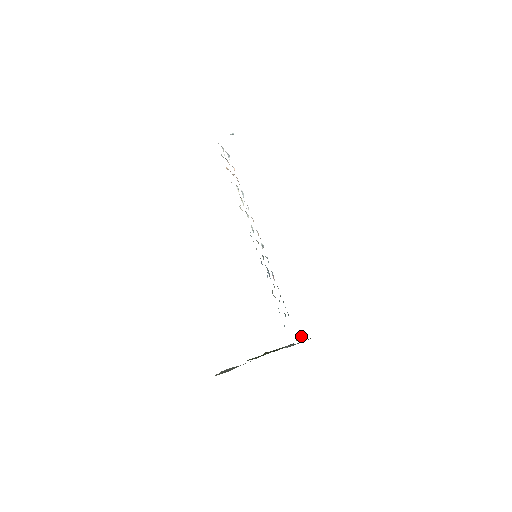
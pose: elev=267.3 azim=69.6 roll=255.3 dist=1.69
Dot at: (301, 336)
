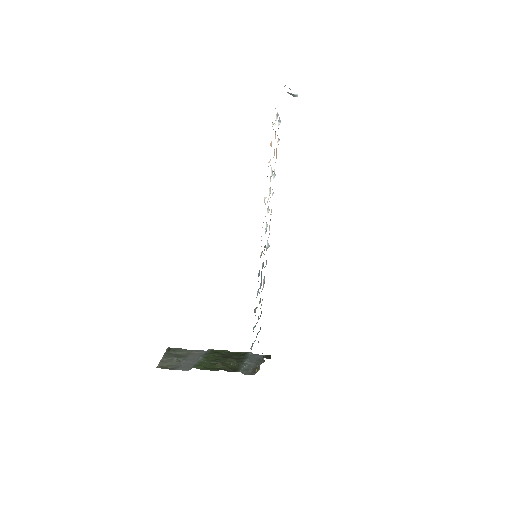
Dot at: occluded
